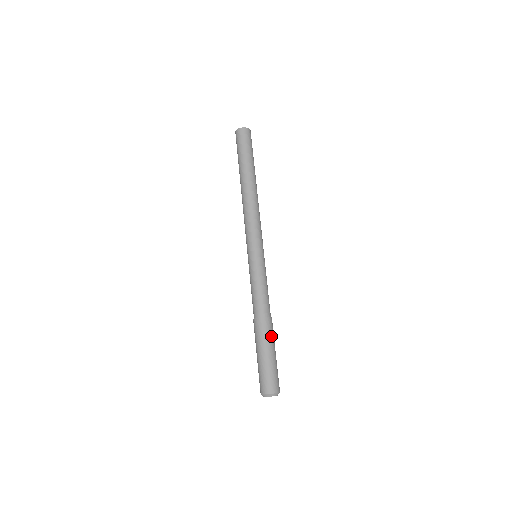
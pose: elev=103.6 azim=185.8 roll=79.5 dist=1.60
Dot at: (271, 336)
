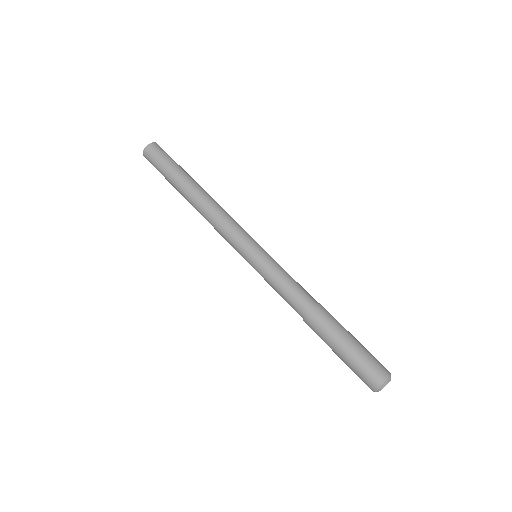
Dot at: occluded
